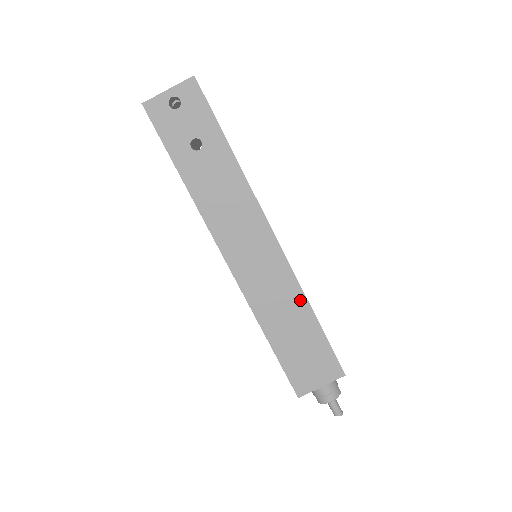
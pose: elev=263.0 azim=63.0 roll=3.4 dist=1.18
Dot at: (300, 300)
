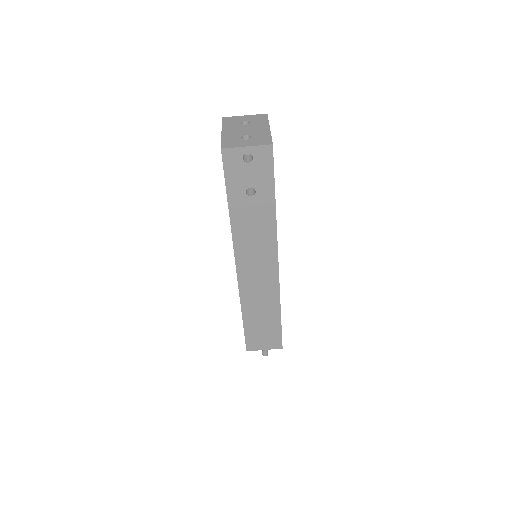
Dot at: (275, 304)
